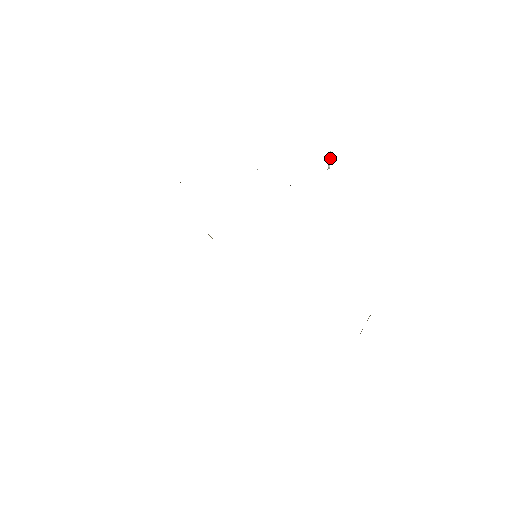
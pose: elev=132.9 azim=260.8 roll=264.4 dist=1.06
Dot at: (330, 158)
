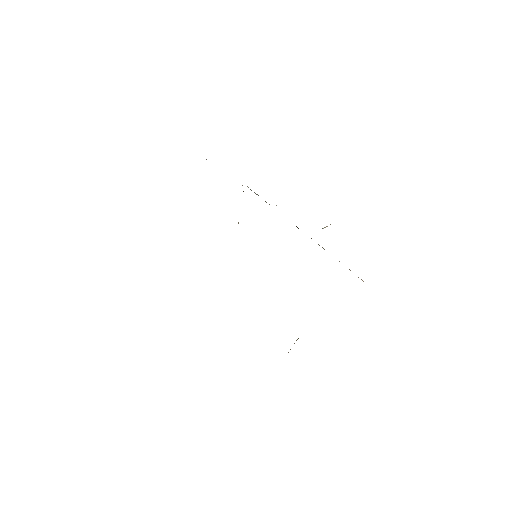
Dot at: (327, 226)
